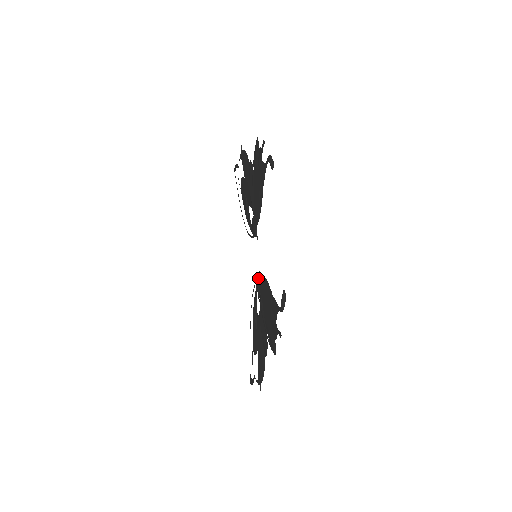
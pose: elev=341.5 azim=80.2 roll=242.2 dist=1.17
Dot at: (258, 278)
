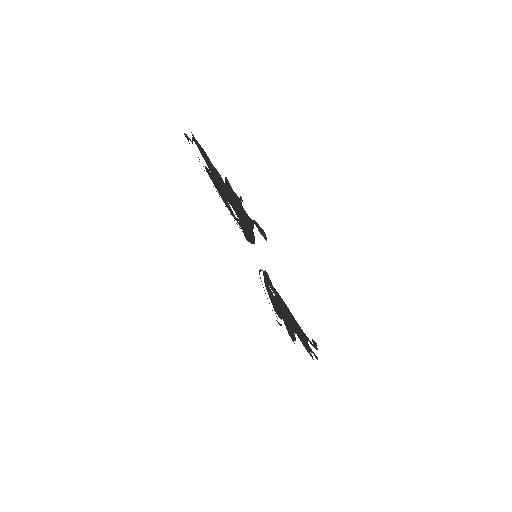
Dot at: (268, 282)
